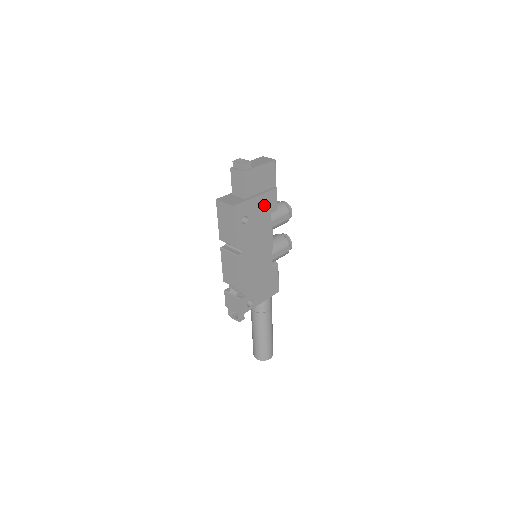
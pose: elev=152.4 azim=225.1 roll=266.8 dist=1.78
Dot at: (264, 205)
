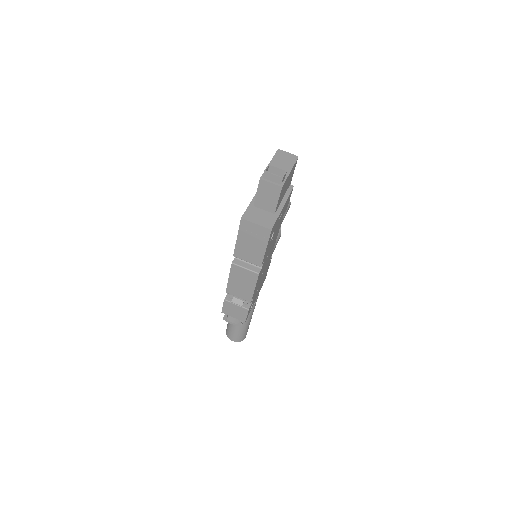
Dot at: (283, 210)
